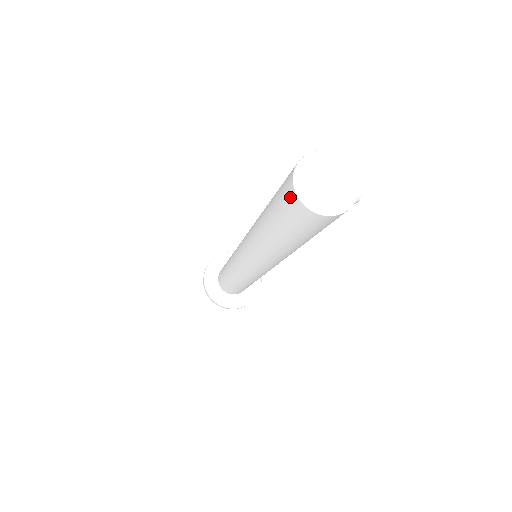
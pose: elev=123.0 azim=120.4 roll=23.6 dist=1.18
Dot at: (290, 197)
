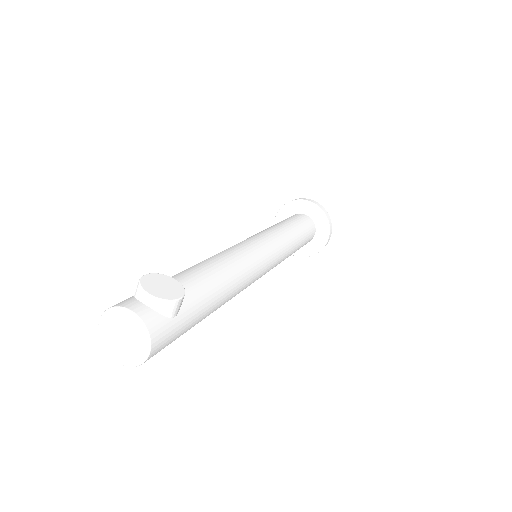
Dot at: occluded
